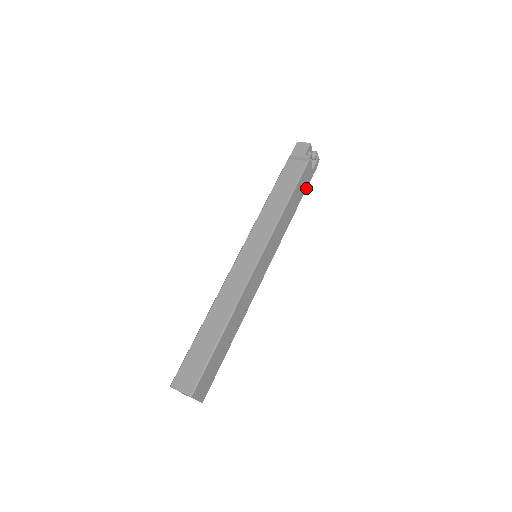
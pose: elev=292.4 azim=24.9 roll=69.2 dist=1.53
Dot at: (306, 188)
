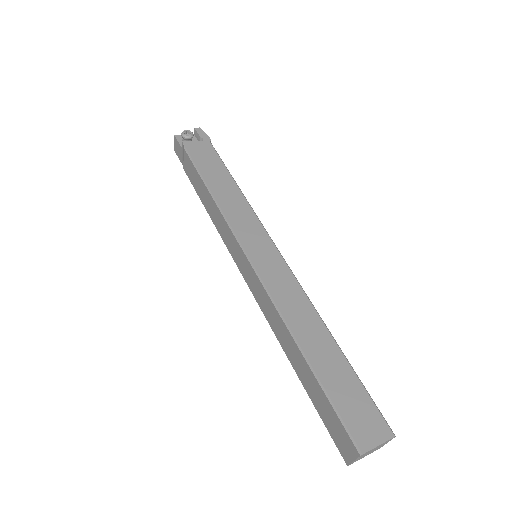
Dot at: (218, 156)
